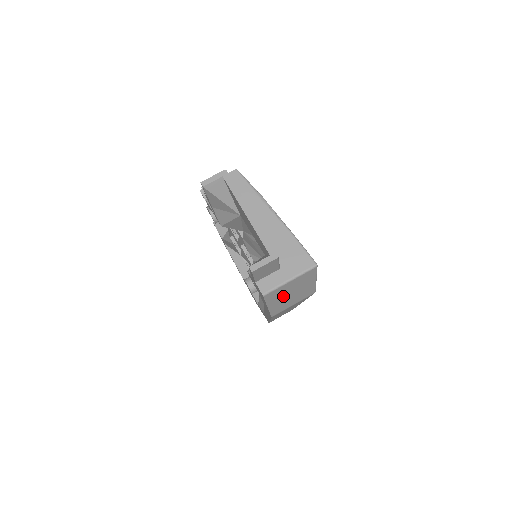
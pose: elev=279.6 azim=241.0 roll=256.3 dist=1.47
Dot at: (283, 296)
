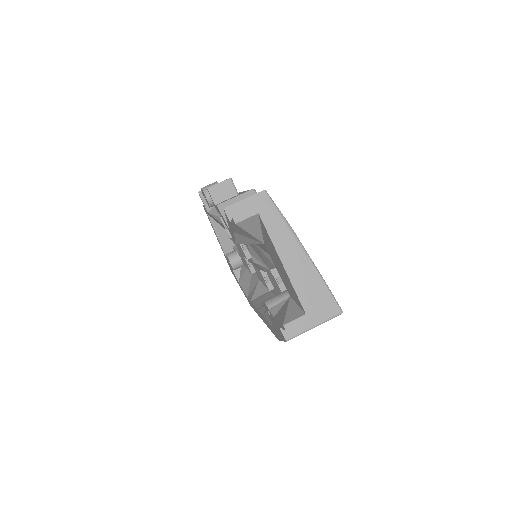
Dot at: occluded
